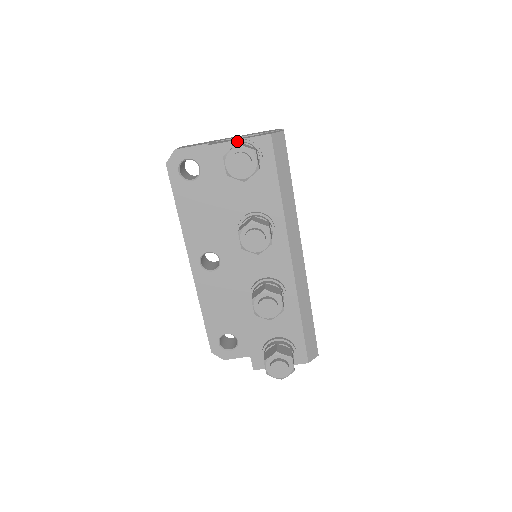
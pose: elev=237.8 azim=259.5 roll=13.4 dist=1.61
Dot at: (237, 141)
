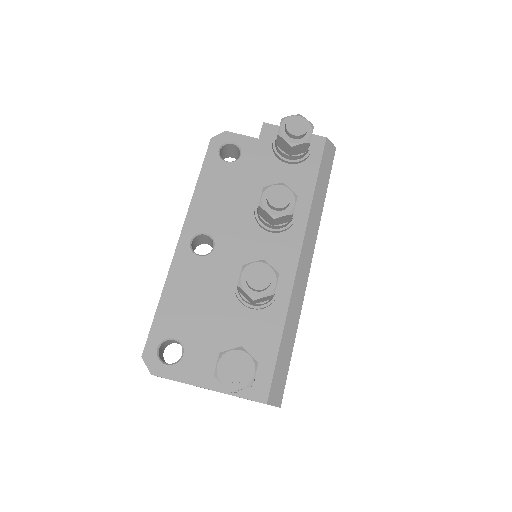
Dot at: occluded
